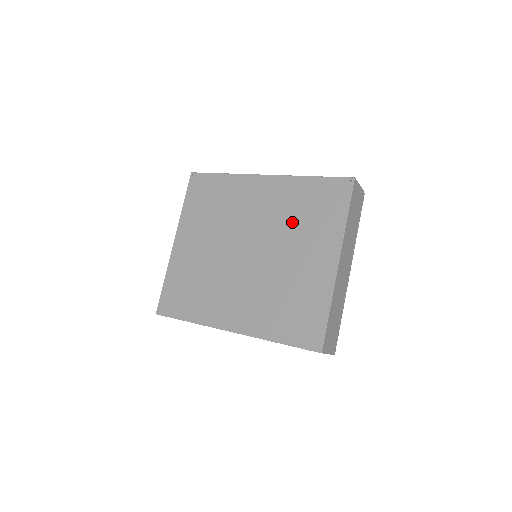
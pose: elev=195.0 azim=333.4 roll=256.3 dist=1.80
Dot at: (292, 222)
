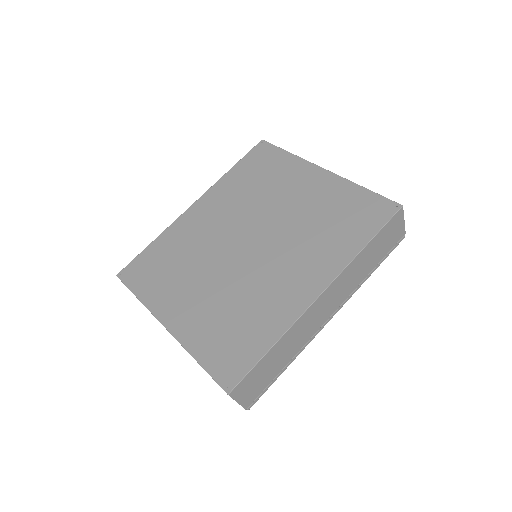
Dot at: (256, 194)
